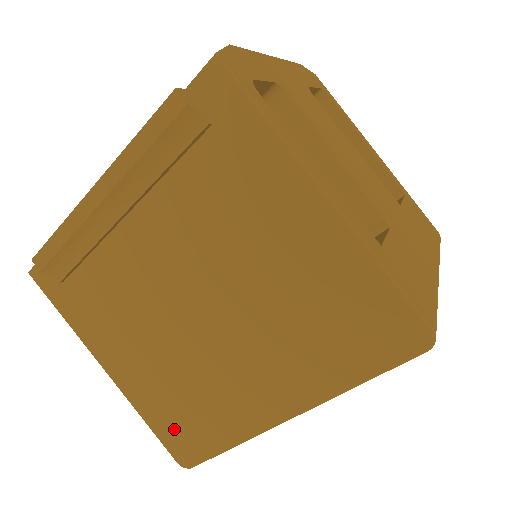
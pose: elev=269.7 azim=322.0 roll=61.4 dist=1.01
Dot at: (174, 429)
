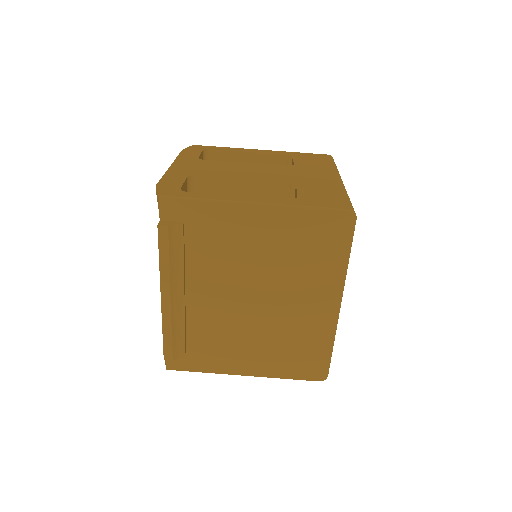
Dot at: (301, 367)
